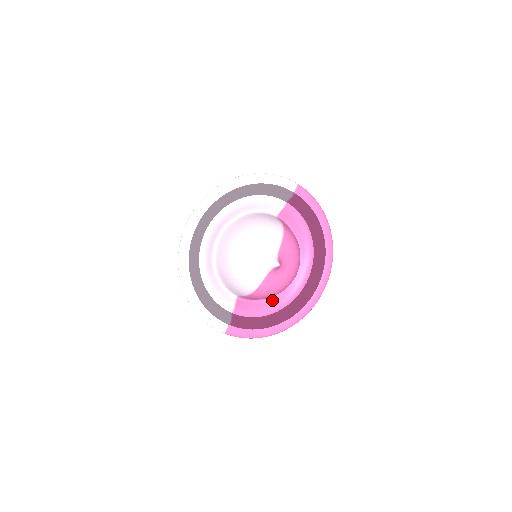
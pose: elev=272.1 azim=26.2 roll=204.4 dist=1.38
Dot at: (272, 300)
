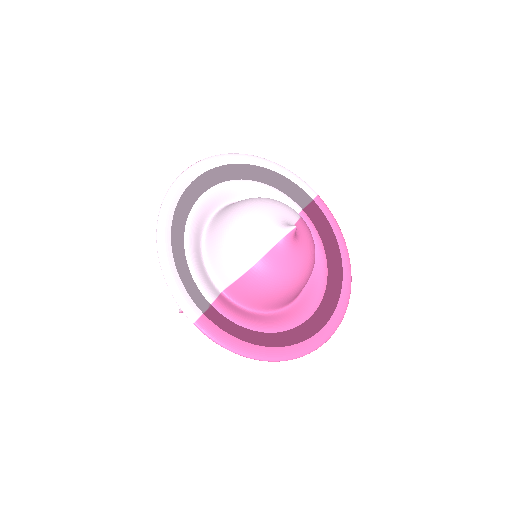
Dot at: (267, 317)
